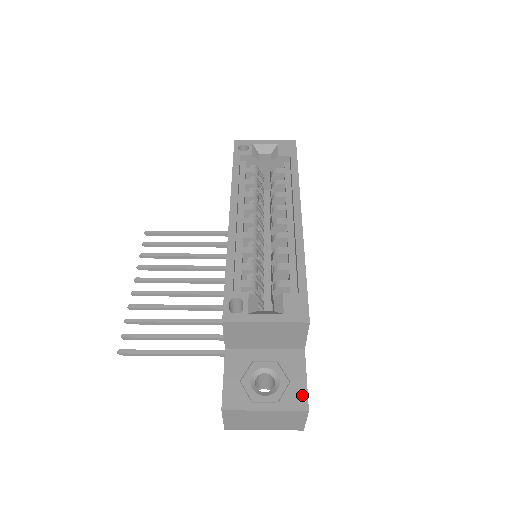
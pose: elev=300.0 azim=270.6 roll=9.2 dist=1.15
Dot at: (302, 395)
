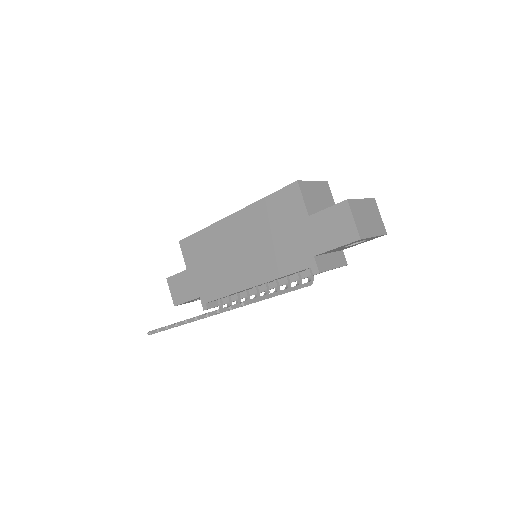
Dot at: occluded
